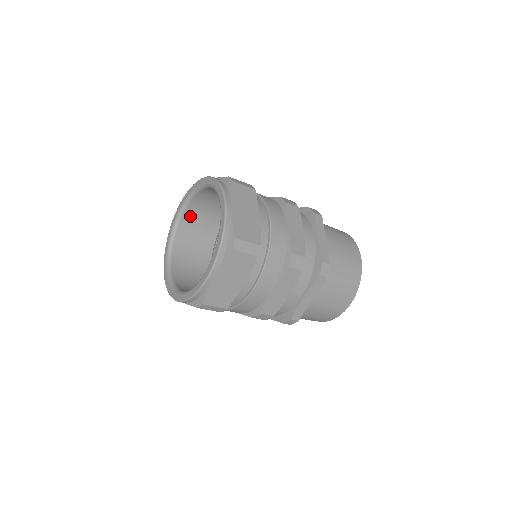
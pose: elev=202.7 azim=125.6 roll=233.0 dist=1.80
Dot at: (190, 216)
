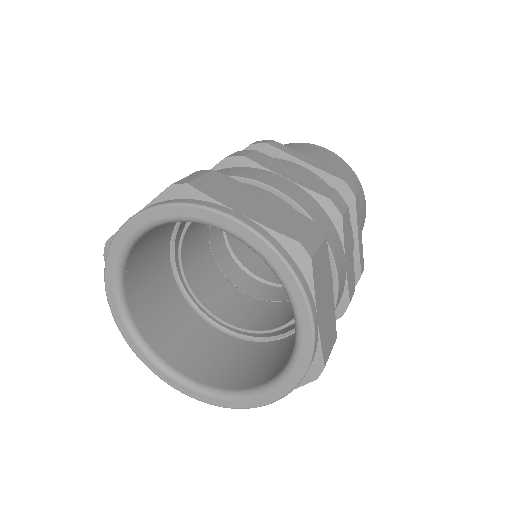
Dot at: occluded
